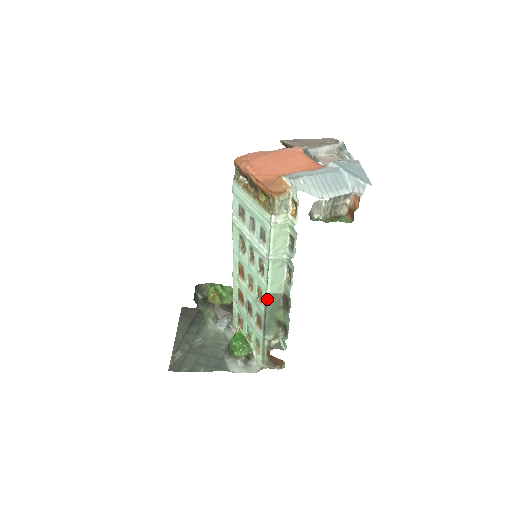
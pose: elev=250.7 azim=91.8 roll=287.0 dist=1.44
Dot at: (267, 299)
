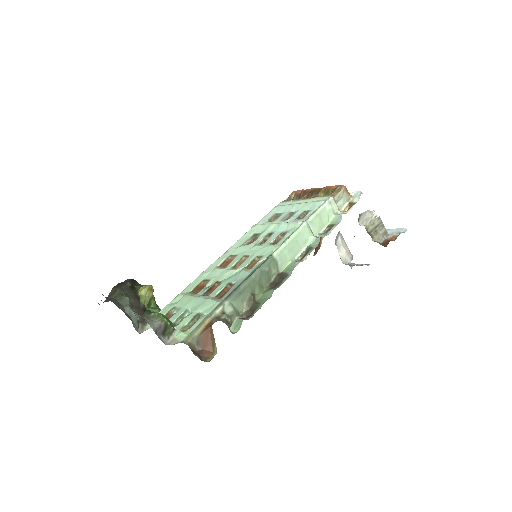
Dot at: (267, 260)
